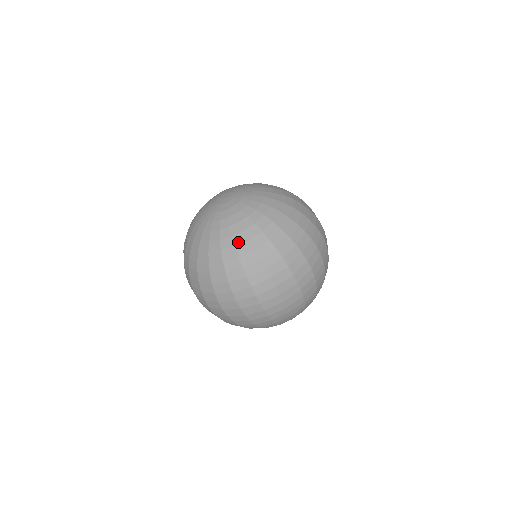
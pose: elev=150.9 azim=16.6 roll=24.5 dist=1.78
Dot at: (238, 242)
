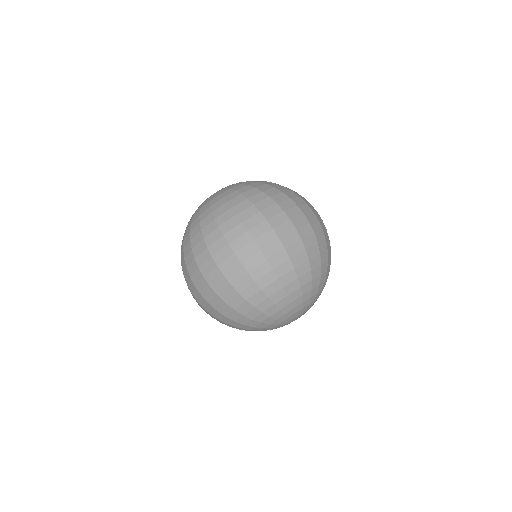
Dot at: (238, 188)
